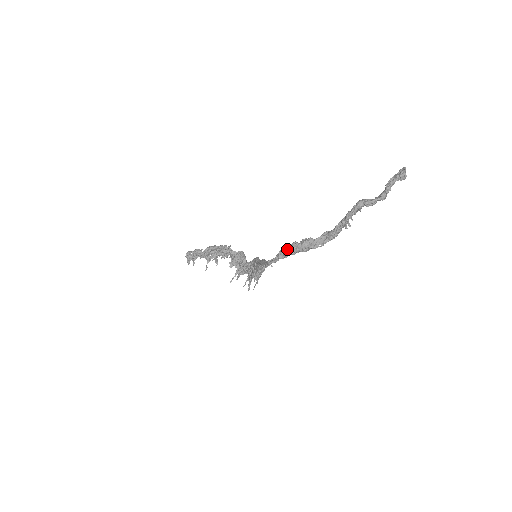
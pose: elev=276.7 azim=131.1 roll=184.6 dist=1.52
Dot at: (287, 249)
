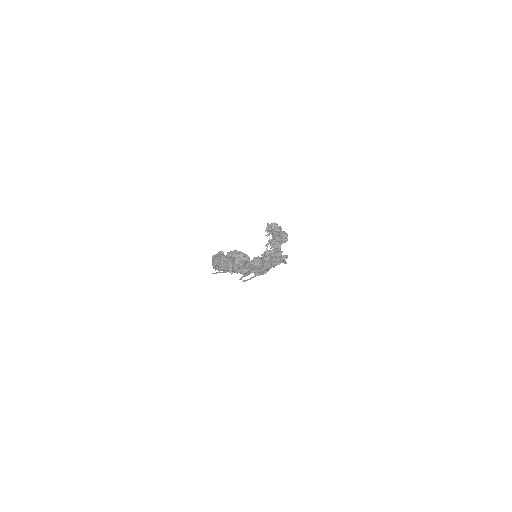
Dot at: occluded
